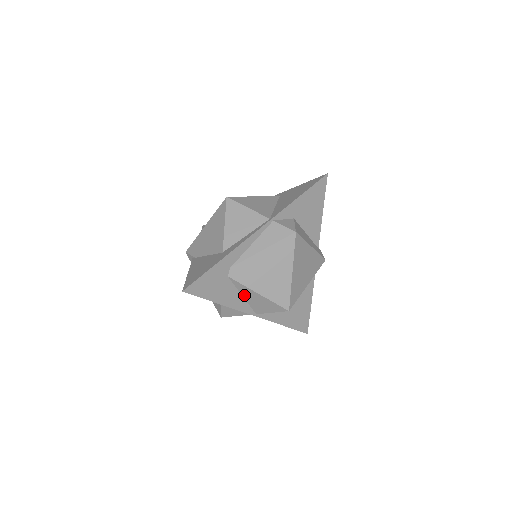
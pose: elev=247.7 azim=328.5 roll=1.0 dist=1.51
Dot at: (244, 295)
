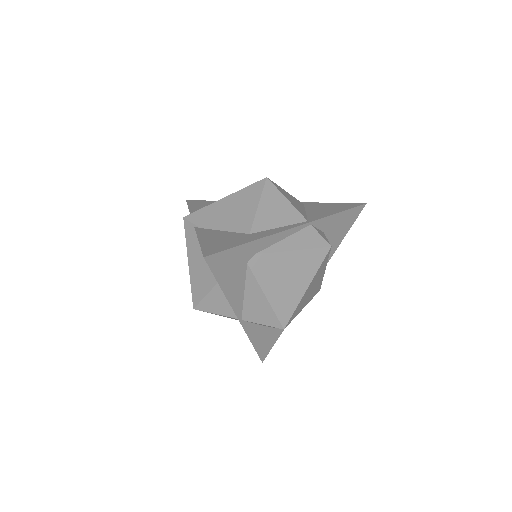
Dot at: (247, 292)
